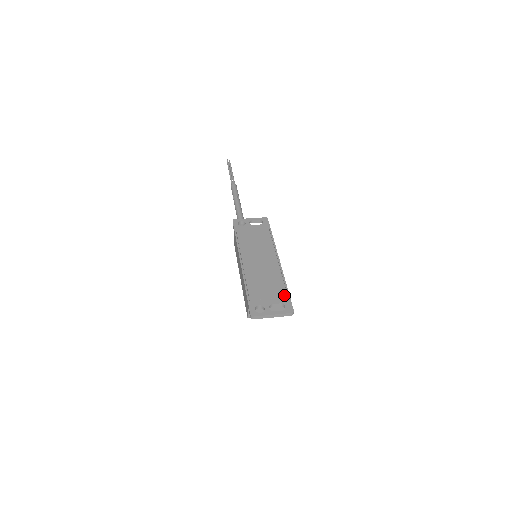
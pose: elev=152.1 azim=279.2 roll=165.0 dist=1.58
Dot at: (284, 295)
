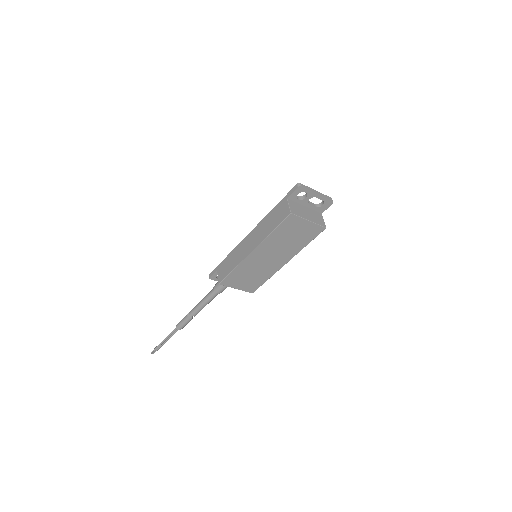
Dot at: occluded
